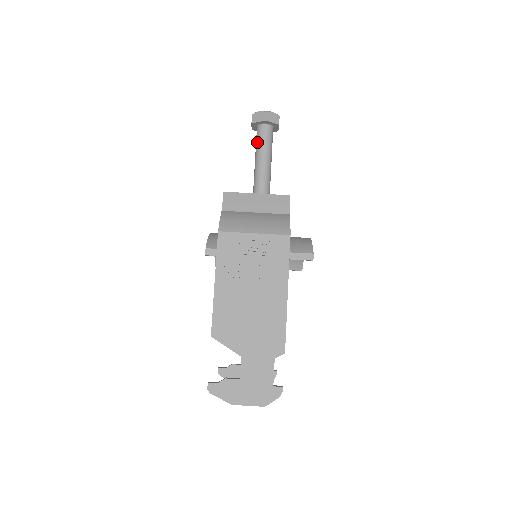
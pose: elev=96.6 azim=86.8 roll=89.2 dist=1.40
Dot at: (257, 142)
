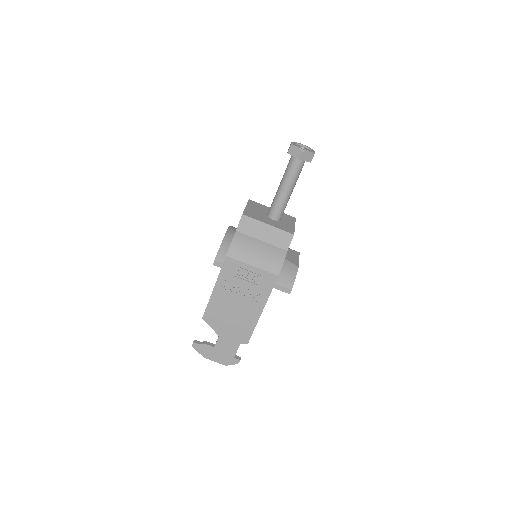
Dot at: (287, 170)
